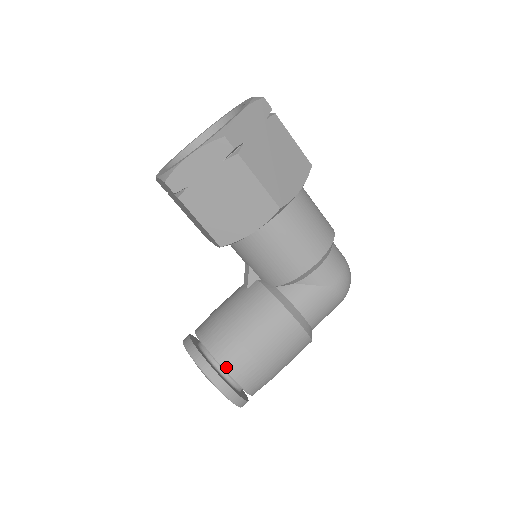
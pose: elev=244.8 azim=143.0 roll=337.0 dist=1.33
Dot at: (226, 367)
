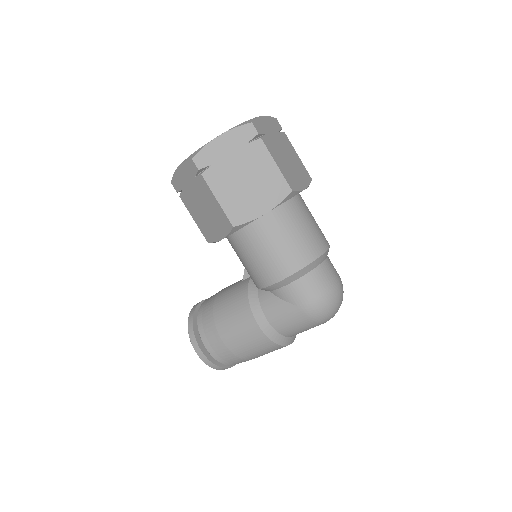
Dot at: (201, 335)
